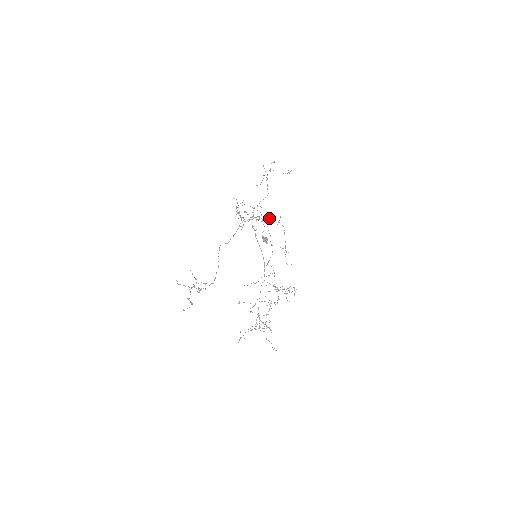
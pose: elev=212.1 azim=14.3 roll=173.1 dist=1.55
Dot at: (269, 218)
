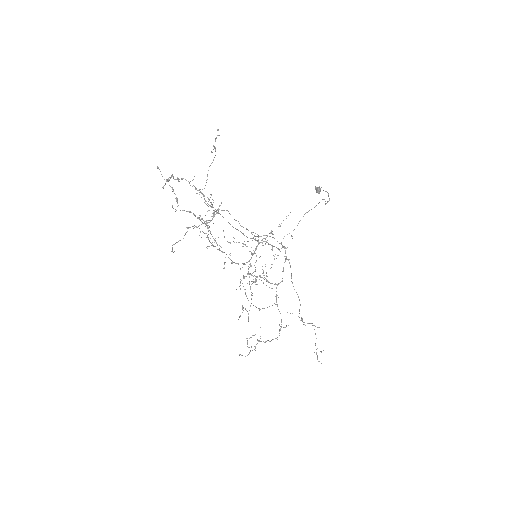
Dot at: occluded
